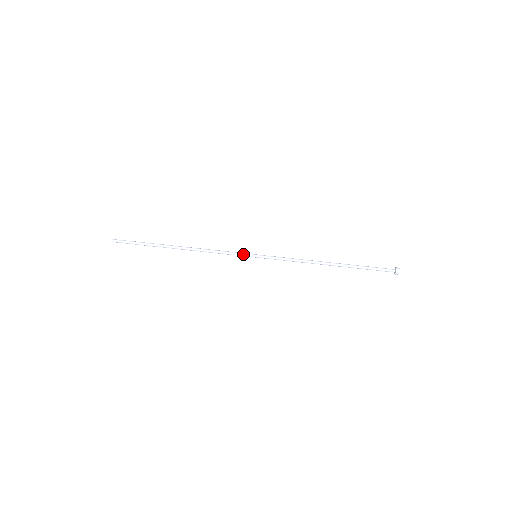
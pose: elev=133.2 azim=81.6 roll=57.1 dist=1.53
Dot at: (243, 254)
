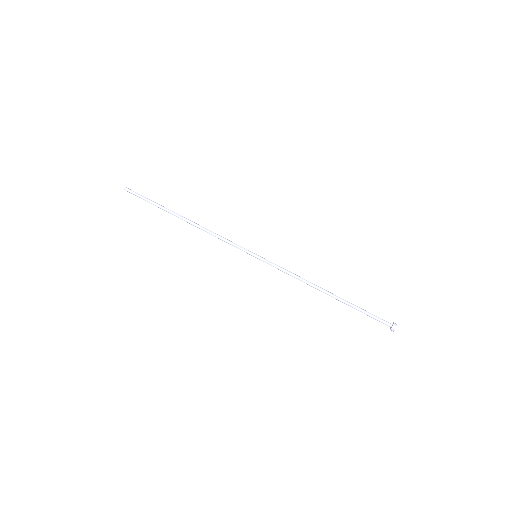
Dot at: (244, 250)
